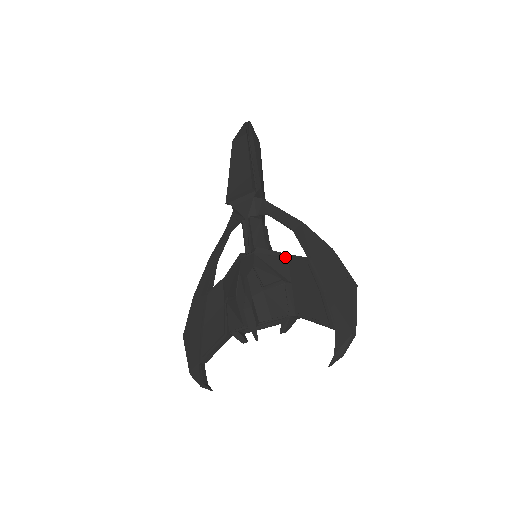
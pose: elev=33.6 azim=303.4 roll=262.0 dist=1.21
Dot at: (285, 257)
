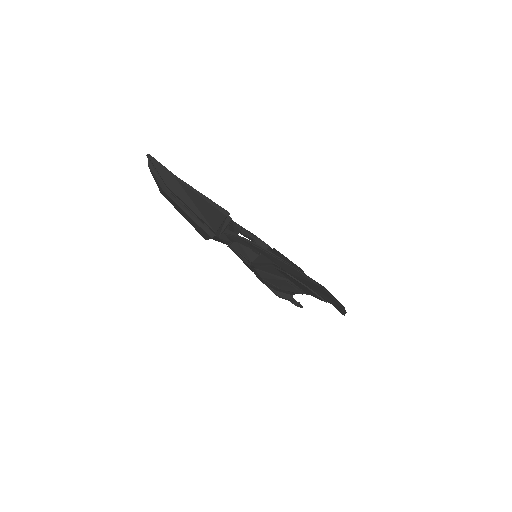
Dot at: (272, 265)
